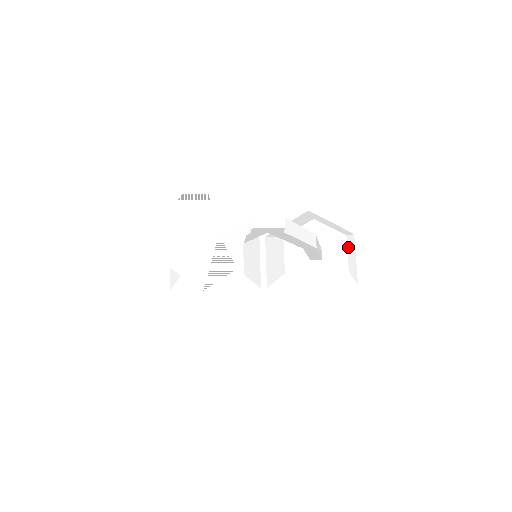
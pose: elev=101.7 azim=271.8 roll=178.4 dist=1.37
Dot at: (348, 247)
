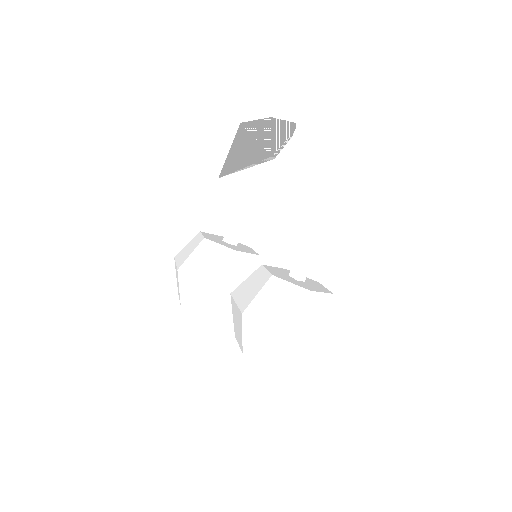
Dot at: (327, 300)
